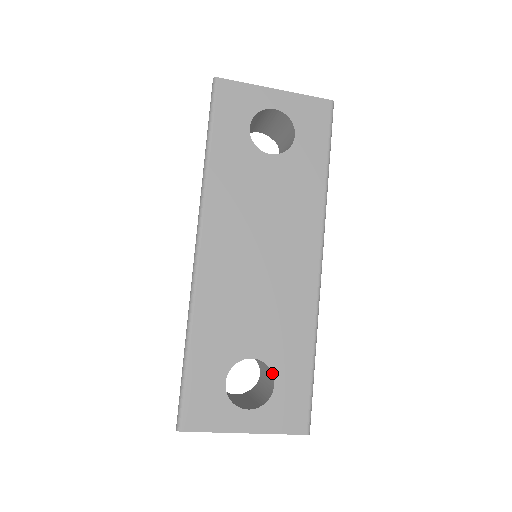
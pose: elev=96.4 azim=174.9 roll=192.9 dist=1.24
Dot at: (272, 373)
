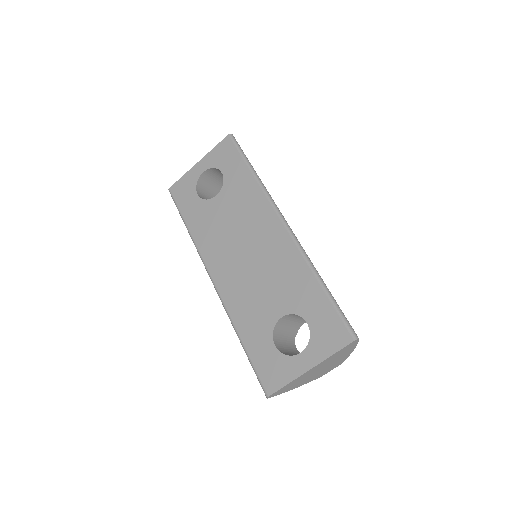
Dot at: occluded
